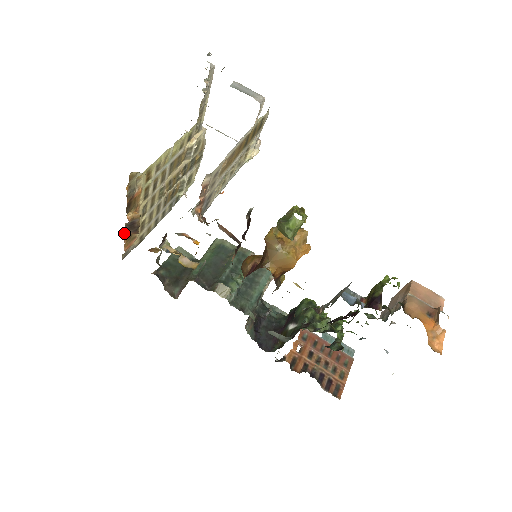
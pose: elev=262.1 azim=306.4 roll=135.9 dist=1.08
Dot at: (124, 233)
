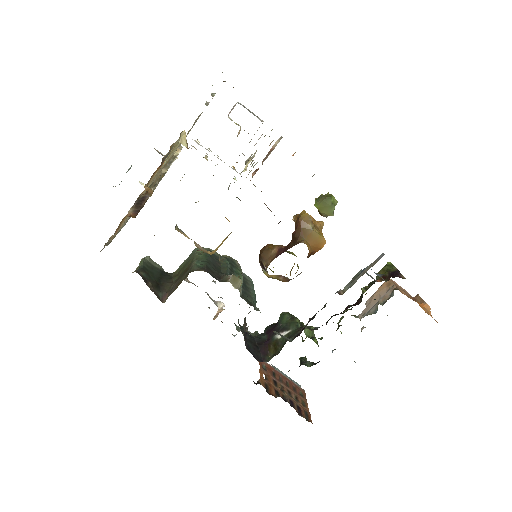
Dot at: occluded
